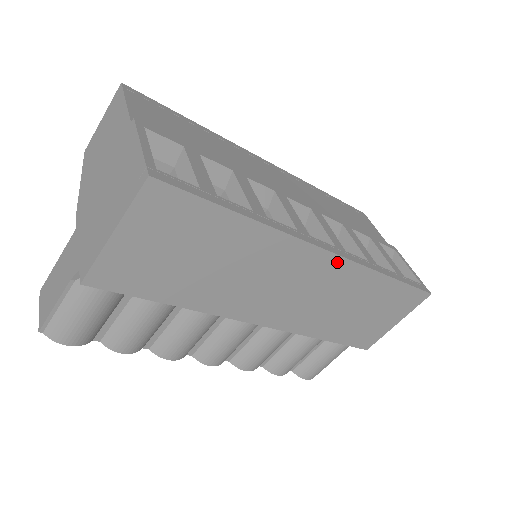
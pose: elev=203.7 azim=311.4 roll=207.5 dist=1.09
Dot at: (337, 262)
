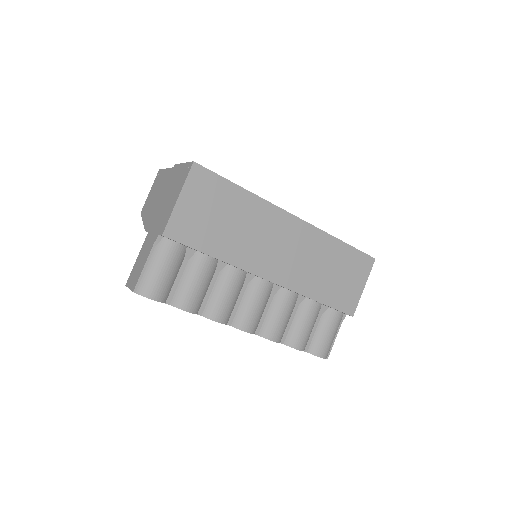
Dot at: (304, 226)
